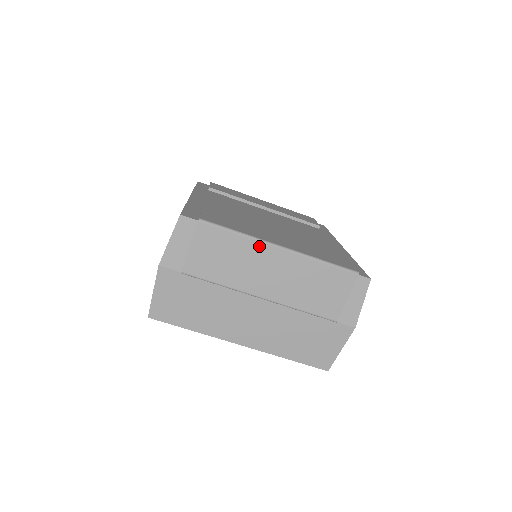
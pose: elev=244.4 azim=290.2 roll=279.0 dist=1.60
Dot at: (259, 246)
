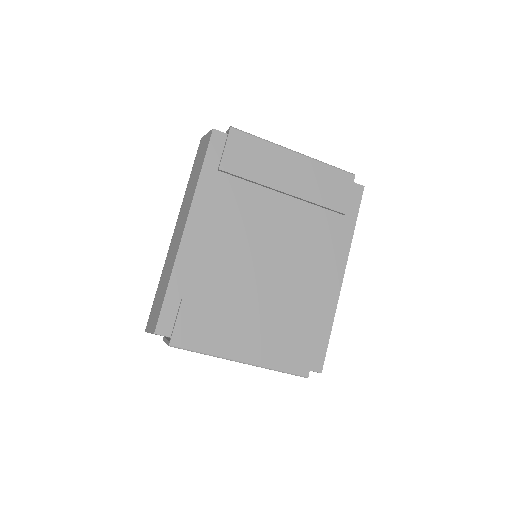
Dot at: (223, 358)
